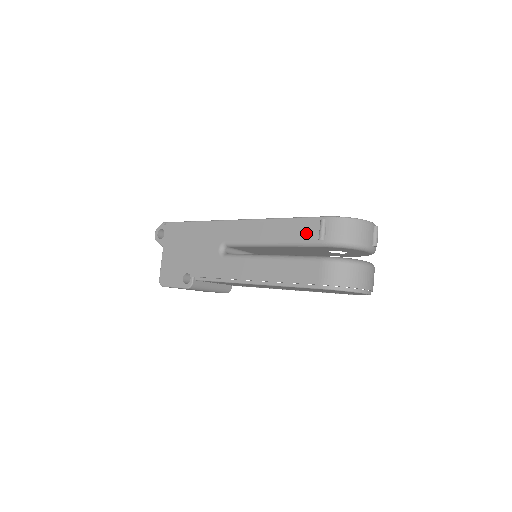
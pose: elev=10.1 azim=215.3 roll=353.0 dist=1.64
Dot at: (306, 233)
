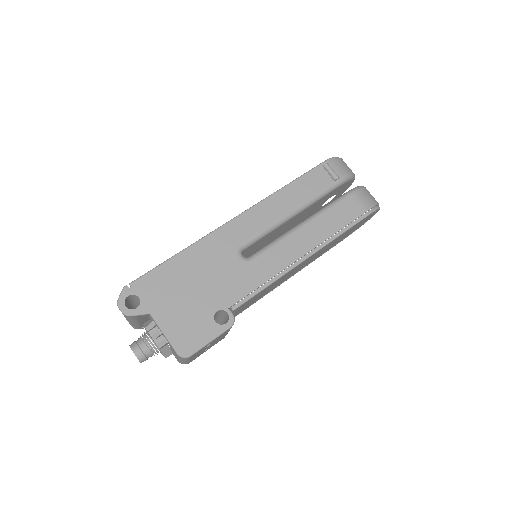
Dot at: (319, 183)
